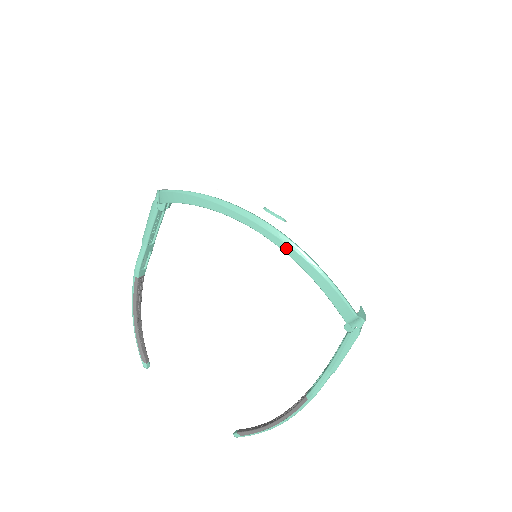
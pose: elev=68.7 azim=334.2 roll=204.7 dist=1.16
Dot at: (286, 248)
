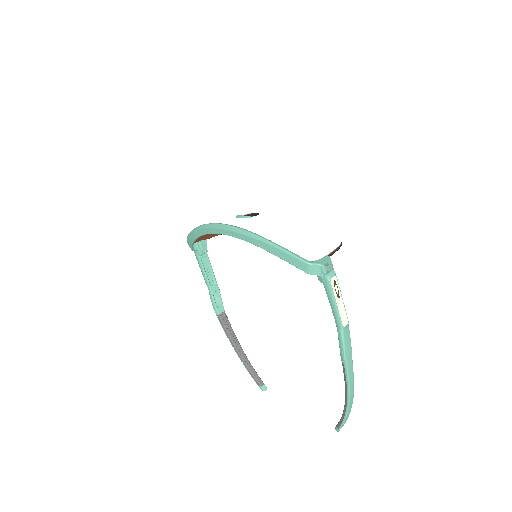
Dot at: (238, 236)
